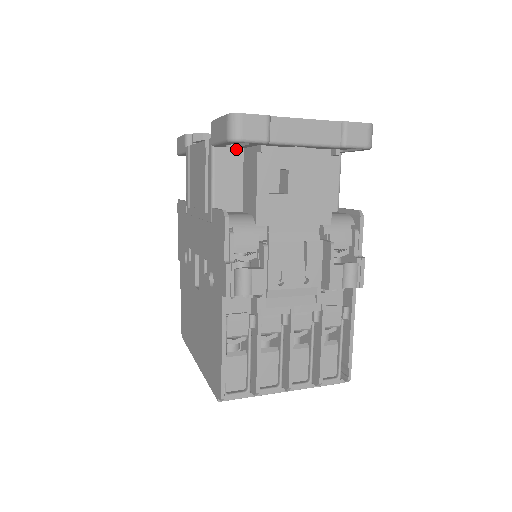
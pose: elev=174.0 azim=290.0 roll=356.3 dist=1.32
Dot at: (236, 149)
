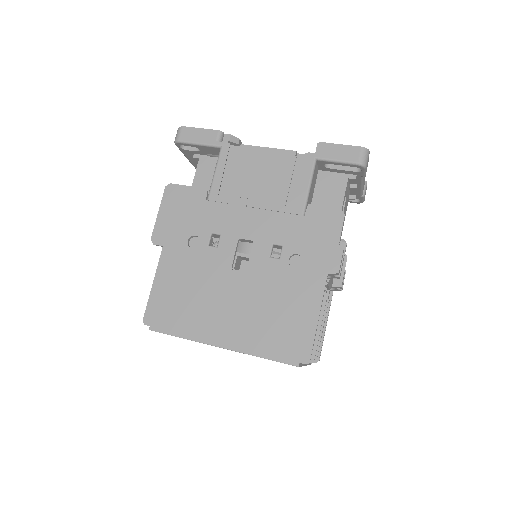
Dot at: (318, 168)
